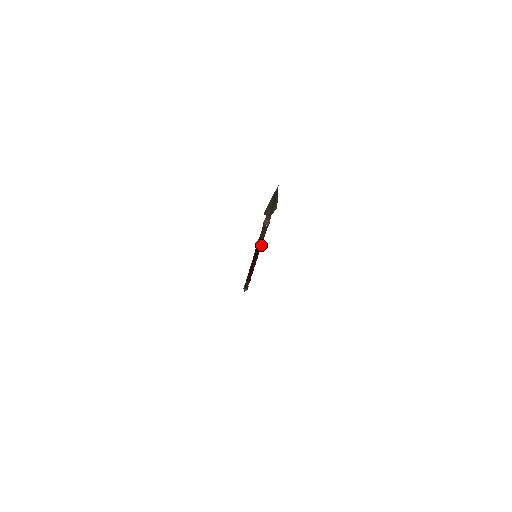
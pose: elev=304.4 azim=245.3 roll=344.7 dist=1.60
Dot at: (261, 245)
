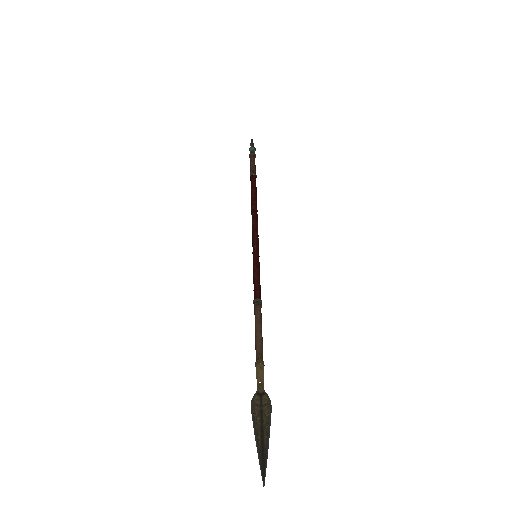
Dot at: (258, 298)
